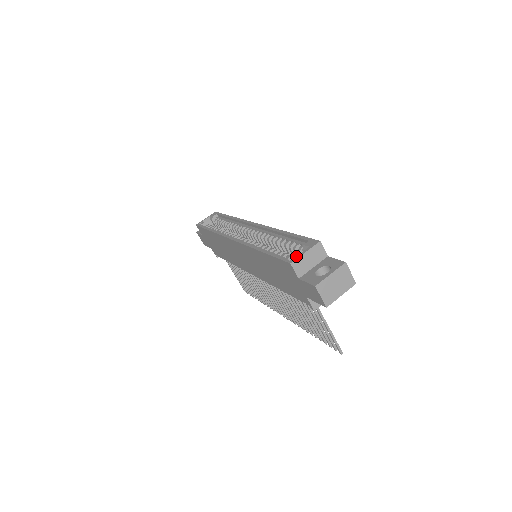
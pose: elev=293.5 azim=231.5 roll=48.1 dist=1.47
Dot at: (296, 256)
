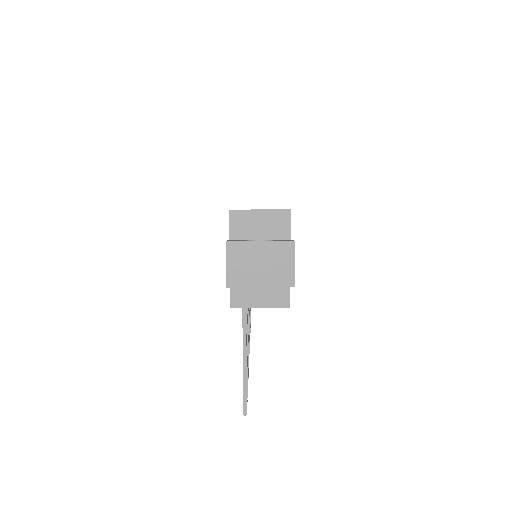
Dot at: occluded
